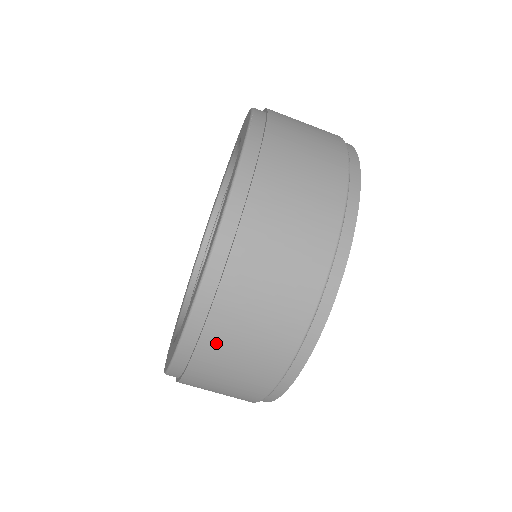
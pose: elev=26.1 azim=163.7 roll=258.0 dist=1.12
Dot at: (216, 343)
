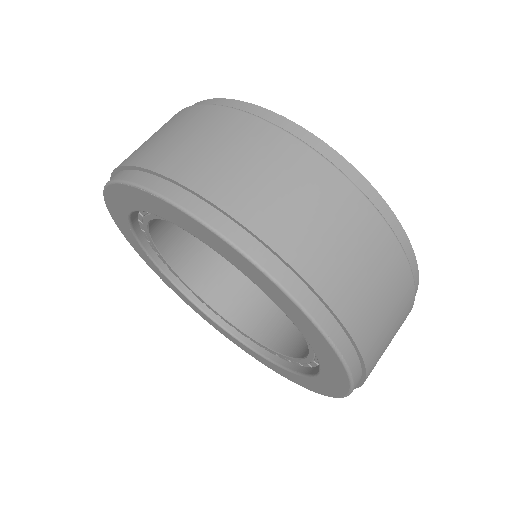
Dot at: (277, 227)
